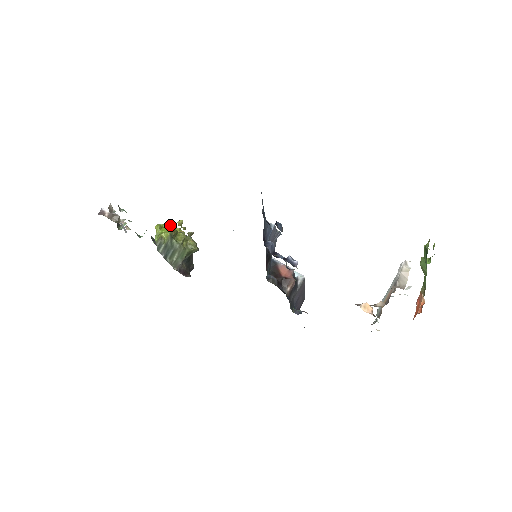
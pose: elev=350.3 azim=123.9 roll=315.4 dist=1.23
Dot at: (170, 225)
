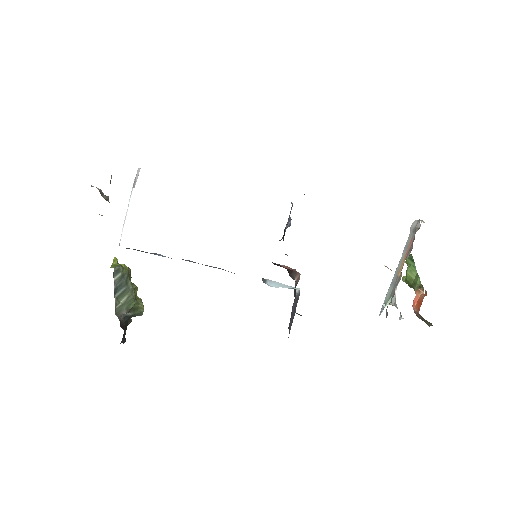
Dot at: occluded
